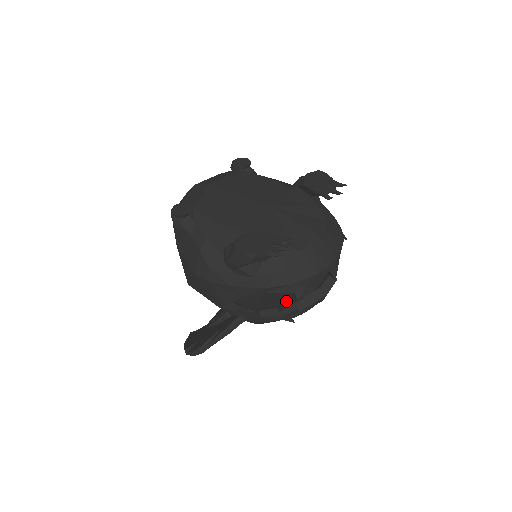
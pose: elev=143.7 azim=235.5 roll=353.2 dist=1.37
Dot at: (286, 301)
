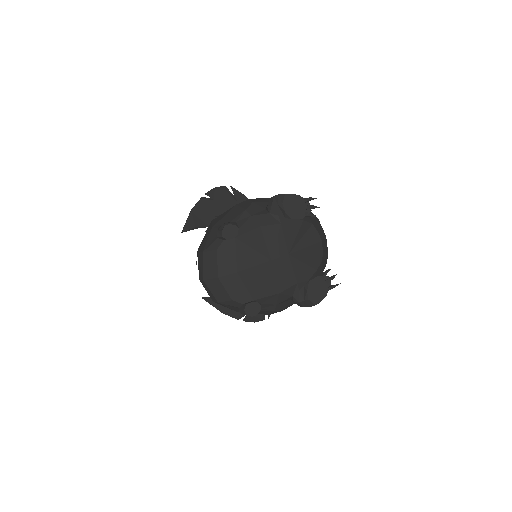
Dot at: occluded
